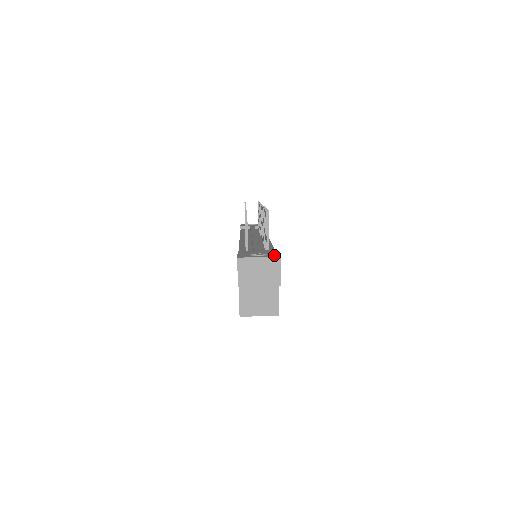
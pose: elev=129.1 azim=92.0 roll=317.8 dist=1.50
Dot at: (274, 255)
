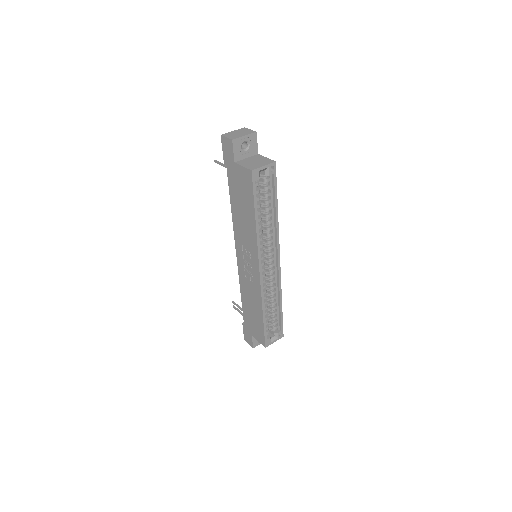
Dot at: occluded
